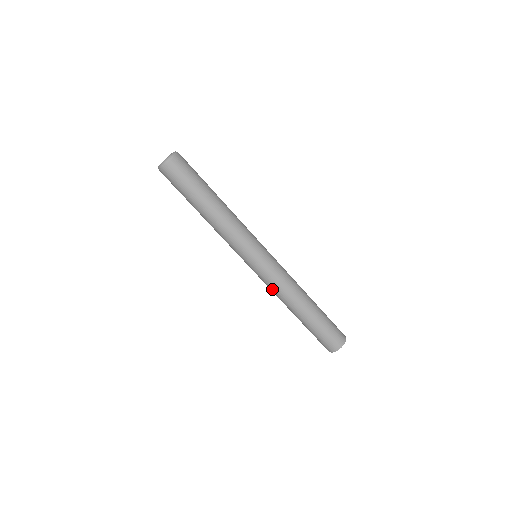
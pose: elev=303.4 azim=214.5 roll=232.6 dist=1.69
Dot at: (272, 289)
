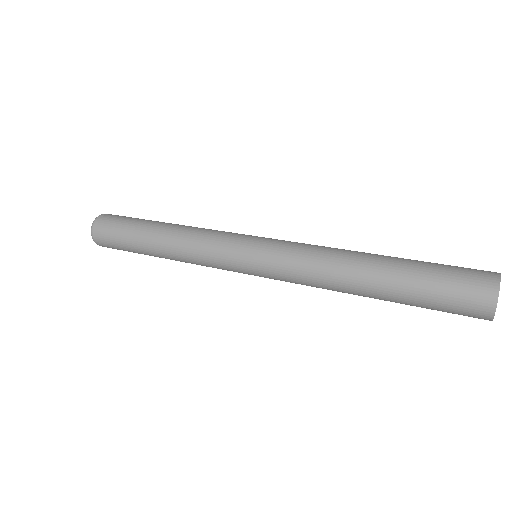
Dot at: (304, 283)
